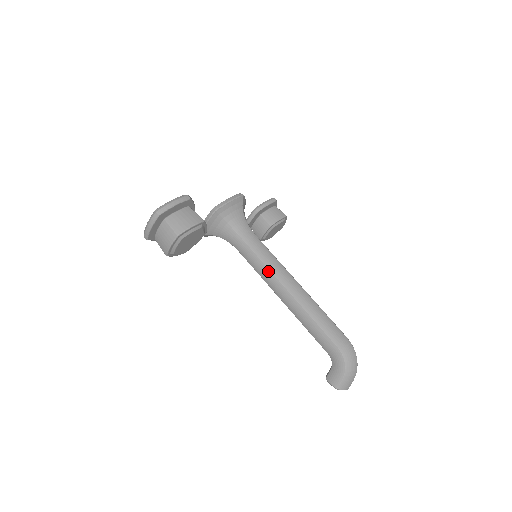
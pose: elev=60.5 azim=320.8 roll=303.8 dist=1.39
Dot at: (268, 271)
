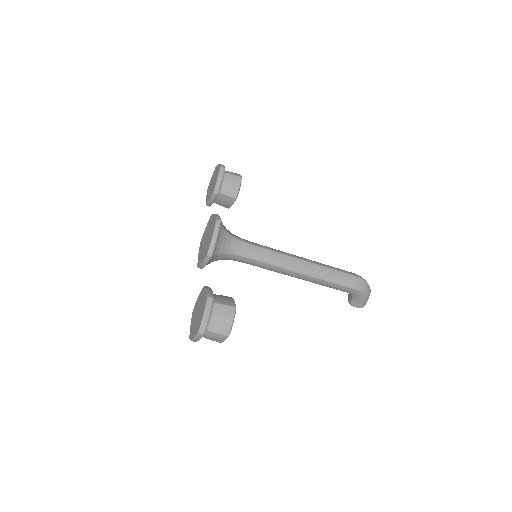
Dot at: (276, 268)
